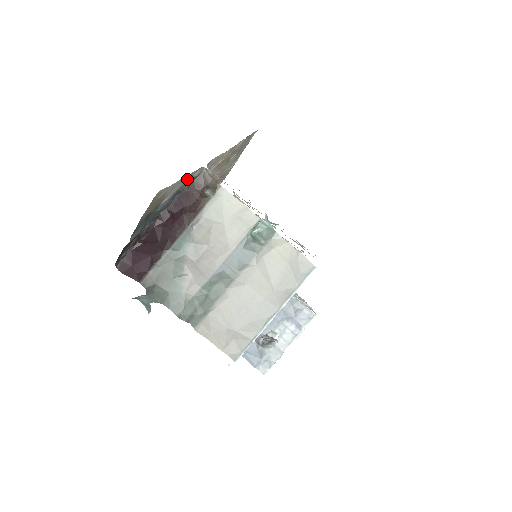
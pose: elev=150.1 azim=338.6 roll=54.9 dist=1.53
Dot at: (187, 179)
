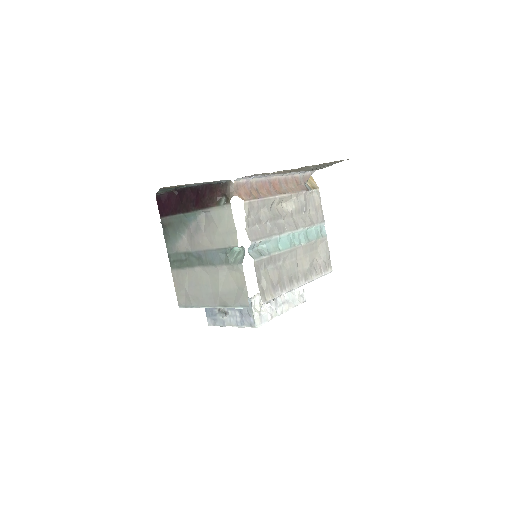
Dot at: occluded
